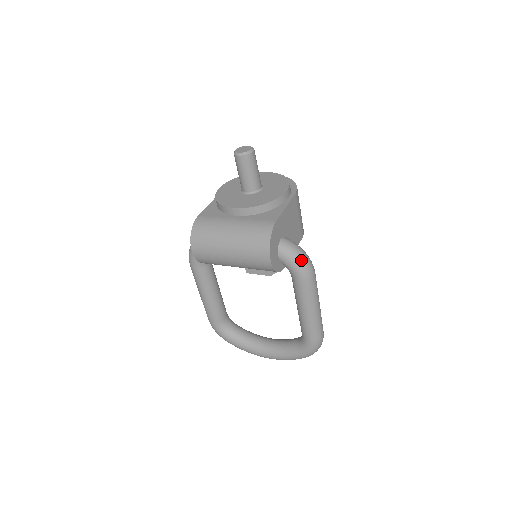
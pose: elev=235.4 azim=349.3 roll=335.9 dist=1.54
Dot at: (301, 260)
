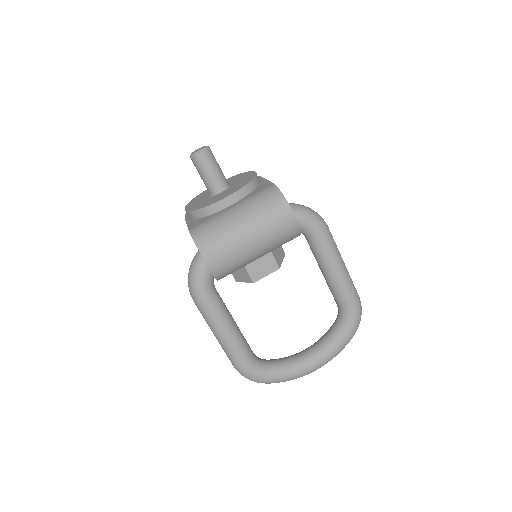
Dot at: (312, 212)
